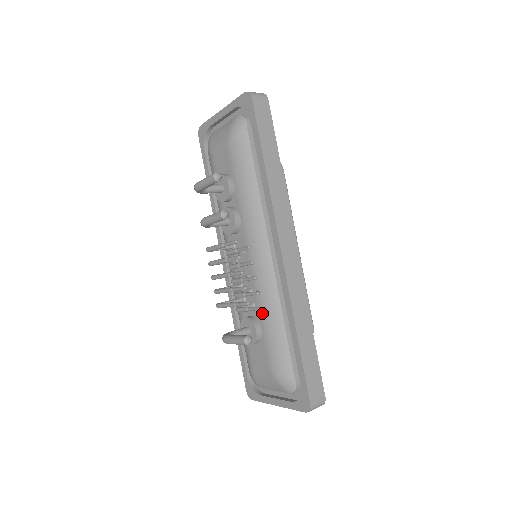
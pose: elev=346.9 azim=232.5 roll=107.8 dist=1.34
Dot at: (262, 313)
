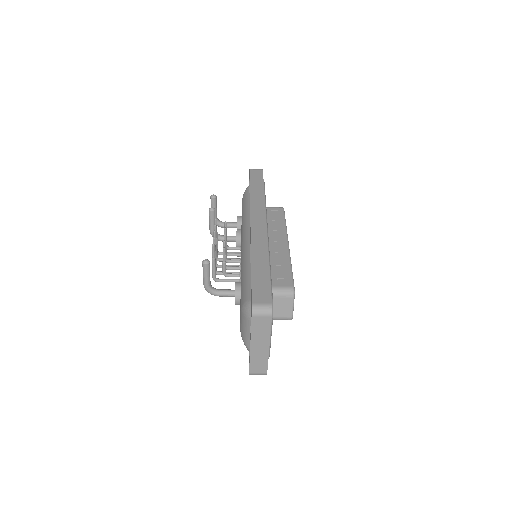
Dot at: (241, 272)
